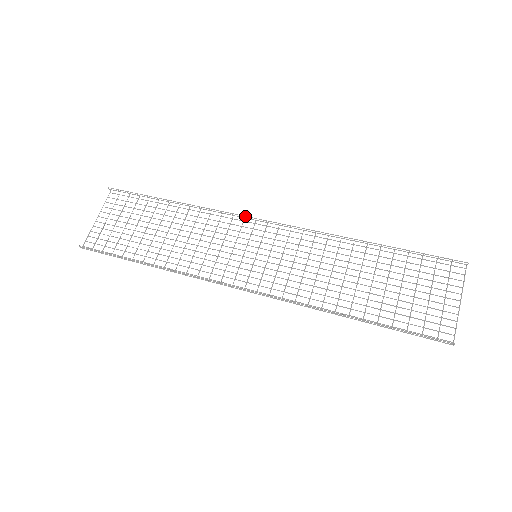
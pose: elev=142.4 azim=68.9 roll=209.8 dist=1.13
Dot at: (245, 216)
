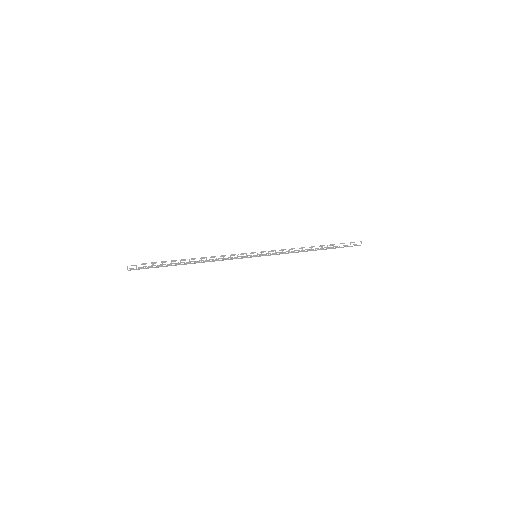
Dot at: (231, 255)
